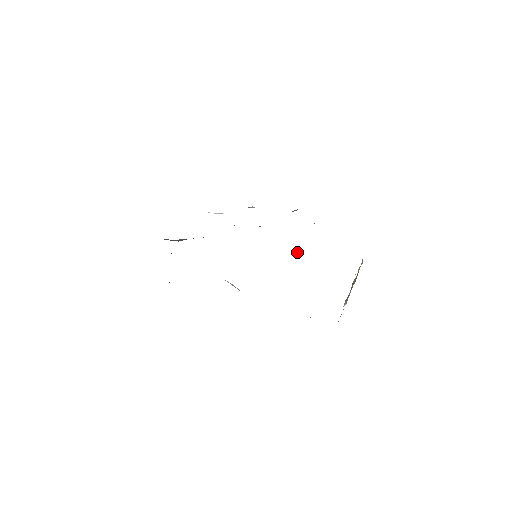
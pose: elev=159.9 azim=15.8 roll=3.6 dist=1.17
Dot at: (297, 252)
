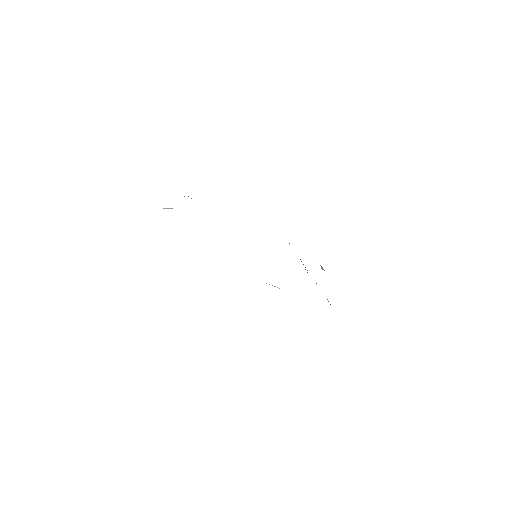
Dot at: occluded
